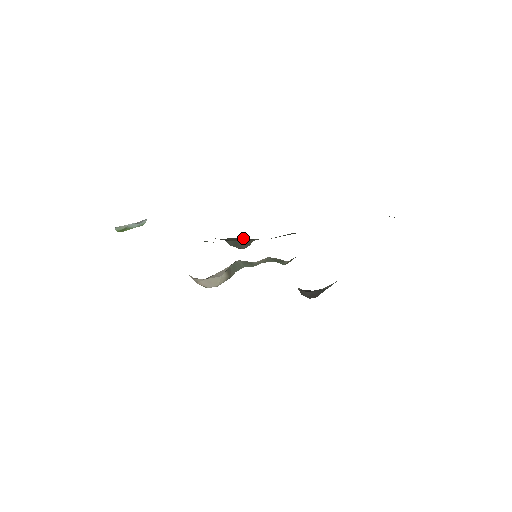
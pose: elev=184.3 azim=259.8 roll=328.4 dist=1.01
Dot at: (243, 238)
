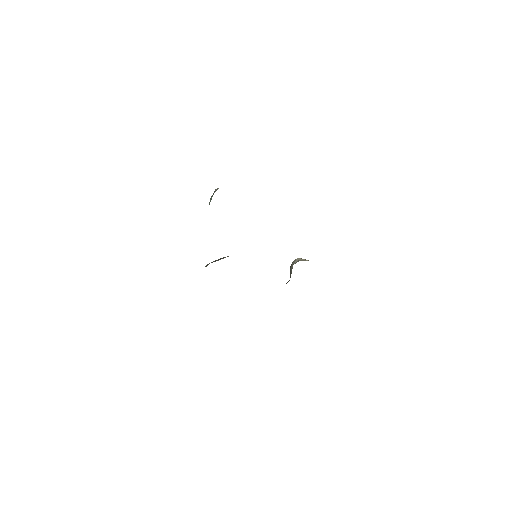
Dot at: occluded
